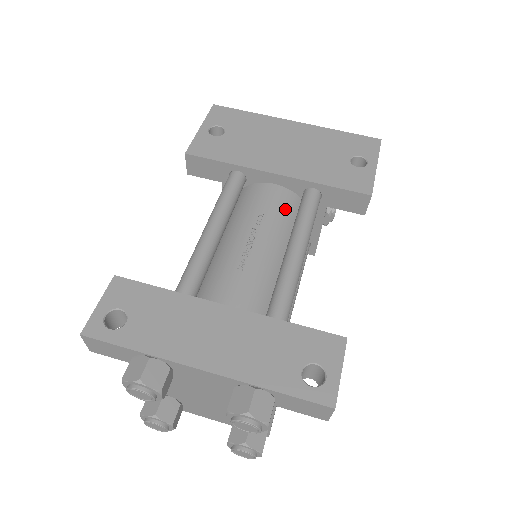
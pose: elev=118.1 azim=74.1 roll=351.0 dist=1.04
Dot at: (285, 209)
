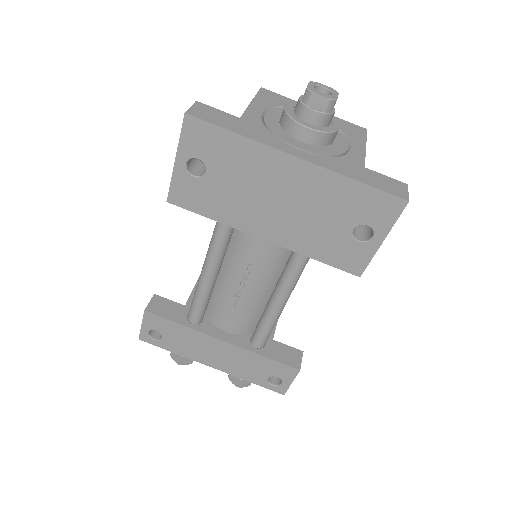
Dot at: (276, 256)
